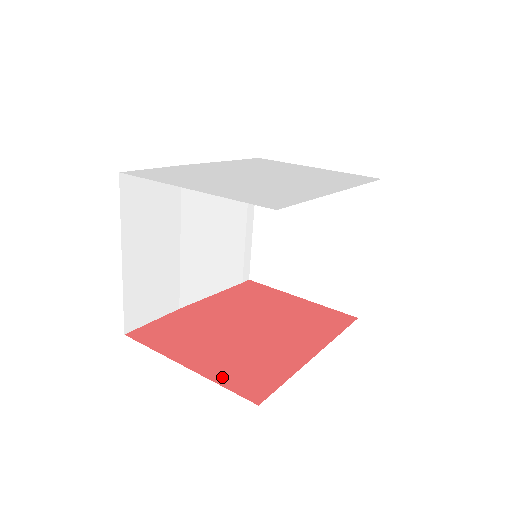
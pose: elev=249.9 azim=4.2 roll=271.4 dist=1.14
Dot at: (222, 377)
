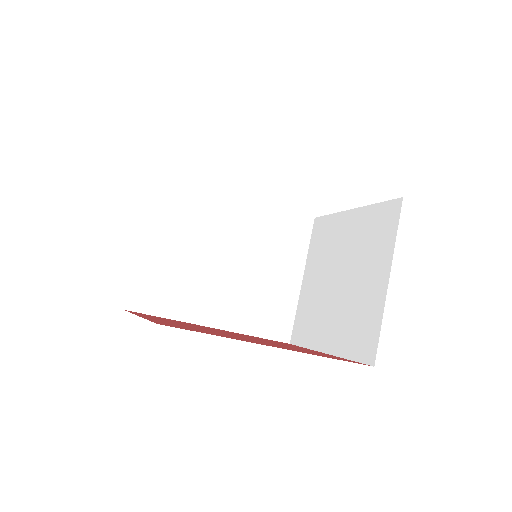
Dot at: (157, 321)
